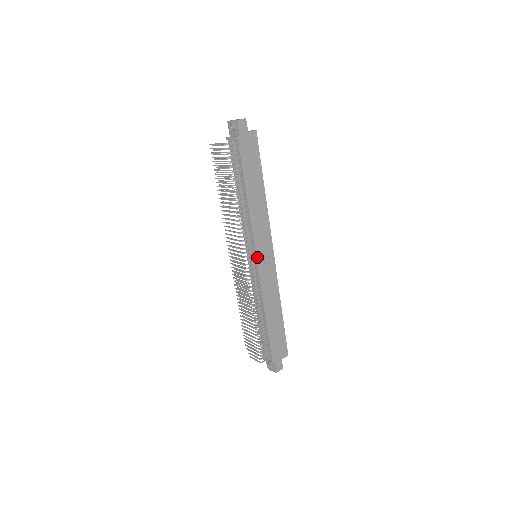
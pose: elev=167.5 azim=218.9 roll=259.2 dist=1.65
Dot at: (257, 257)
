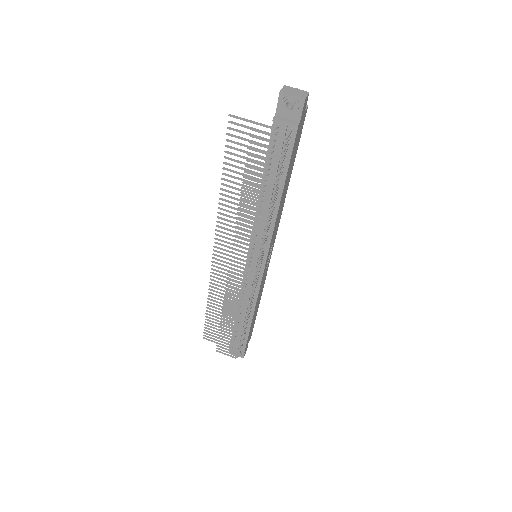
Dot at: (266, 262)
